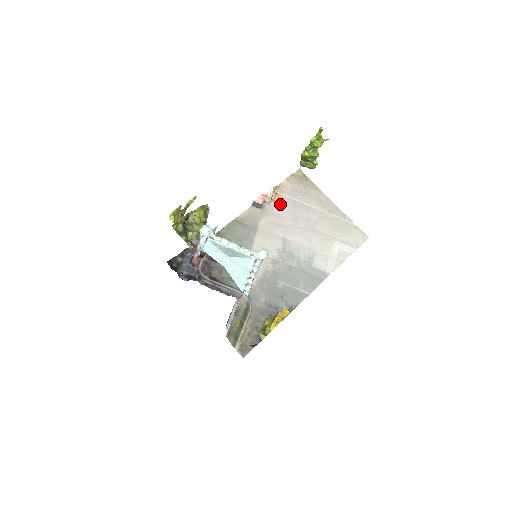
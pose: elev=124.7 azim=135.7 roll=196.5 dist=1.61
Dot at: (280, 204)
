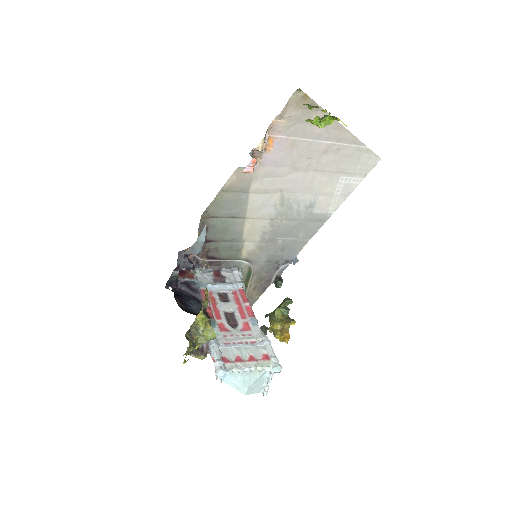
Dot at: (274, 151)
